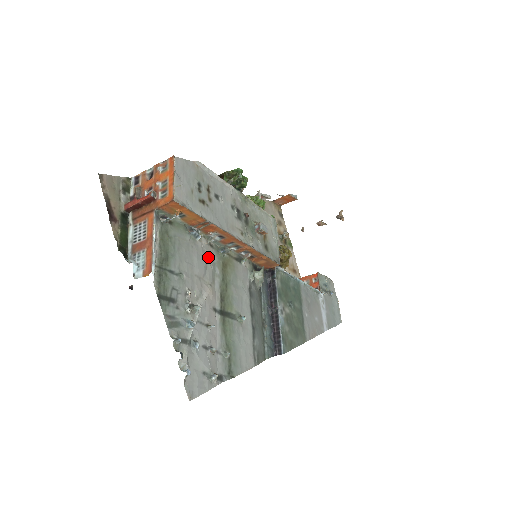
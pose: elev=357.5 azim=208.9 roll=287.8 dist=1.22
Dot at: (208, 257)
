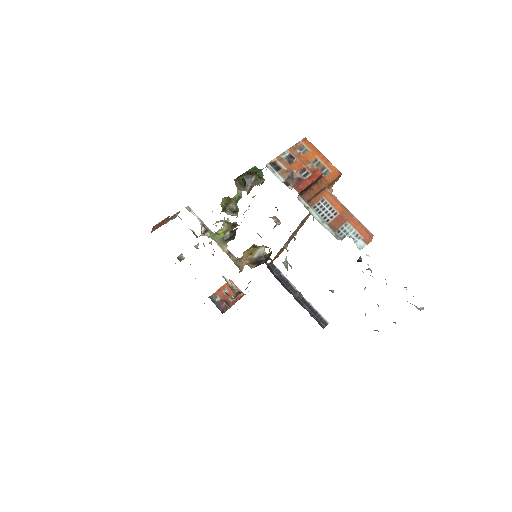
Dot at: occluded
